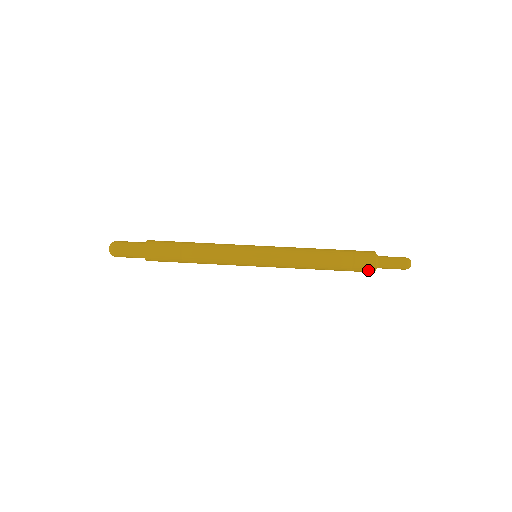
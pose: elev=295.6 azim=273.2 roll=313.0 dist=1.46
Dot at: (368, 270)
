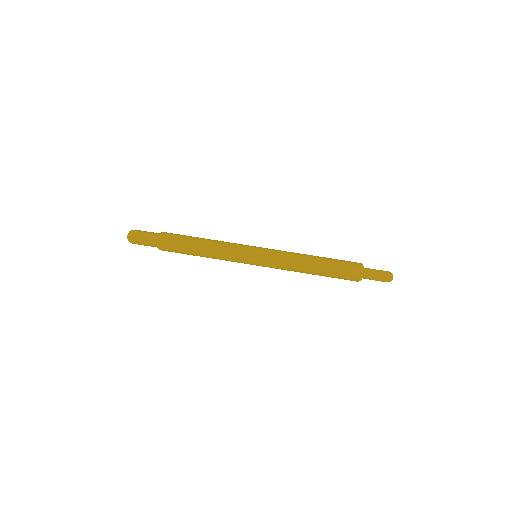
Dot at: (355, 276)
